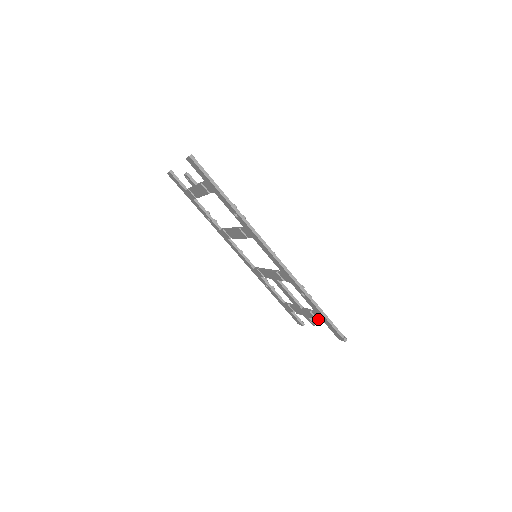
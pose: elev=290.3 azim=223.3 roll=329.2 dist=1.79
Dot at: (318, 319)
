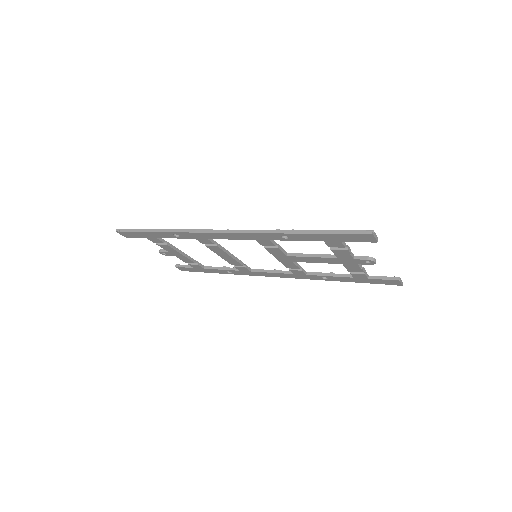
Dot at: (341, 247)
